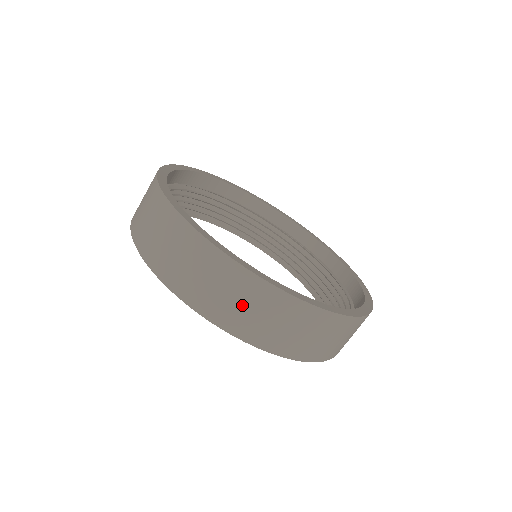
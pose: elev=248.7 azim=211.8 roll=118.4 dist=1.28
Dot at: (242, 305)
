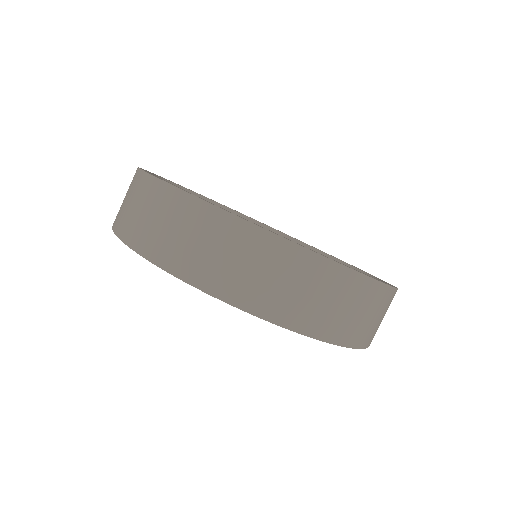
Dot at: (151, 218)
